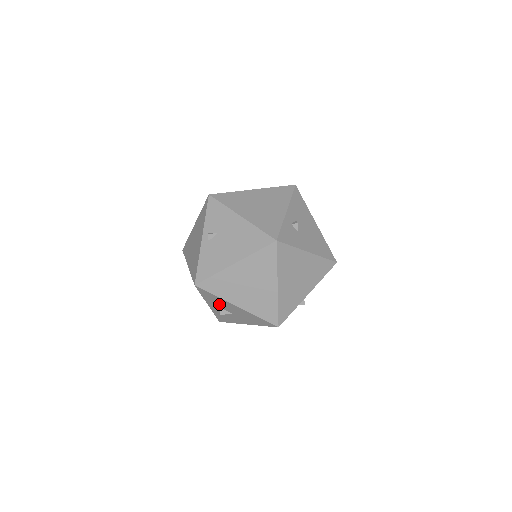
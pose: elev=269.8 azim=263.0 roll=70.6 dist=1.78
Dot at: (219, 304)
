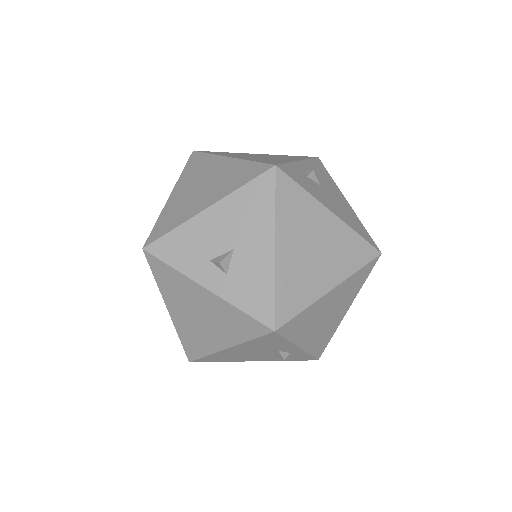
Dot at: (201, 251)
